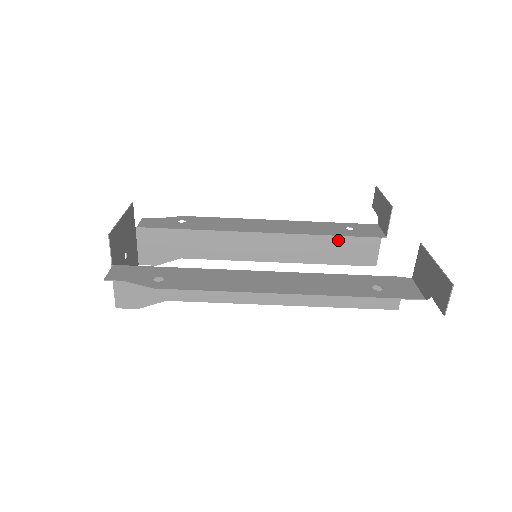
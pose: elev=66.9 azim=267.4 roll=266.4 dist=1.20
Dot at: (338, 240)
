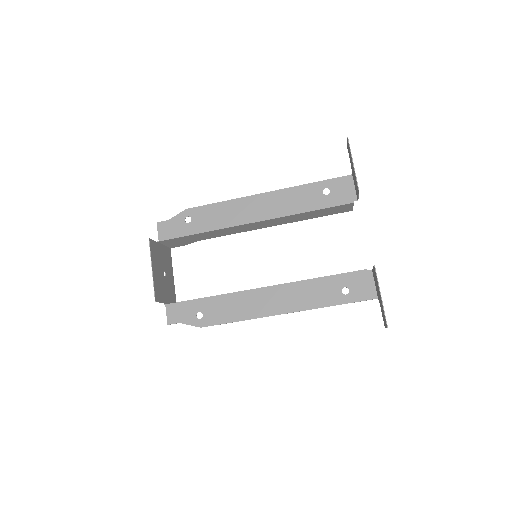
Dot at: (317, 211)
